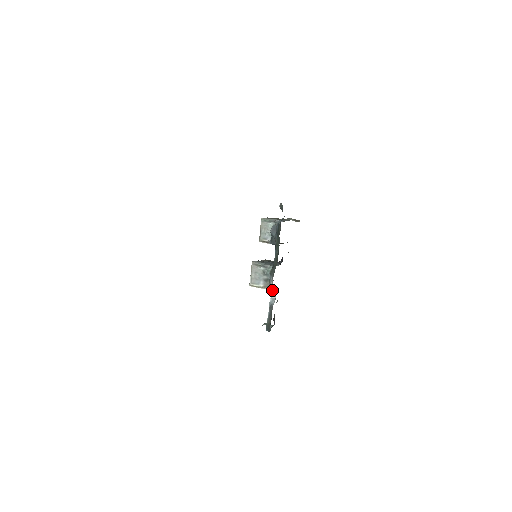
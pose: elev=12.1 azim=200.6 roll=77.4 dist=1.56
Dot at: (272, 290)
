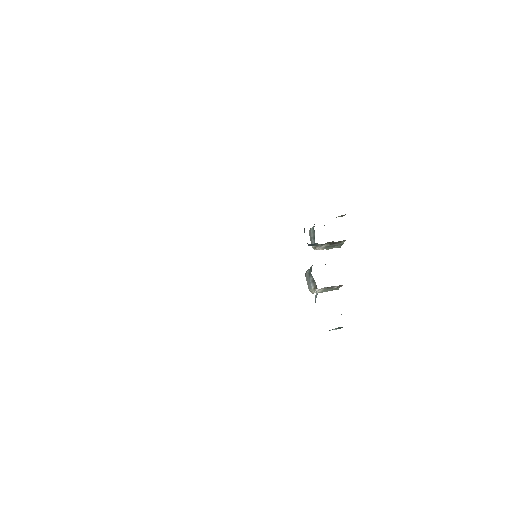
Dot at: occluded
